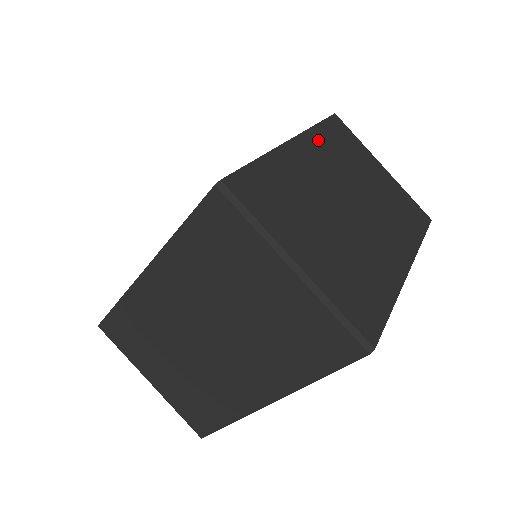
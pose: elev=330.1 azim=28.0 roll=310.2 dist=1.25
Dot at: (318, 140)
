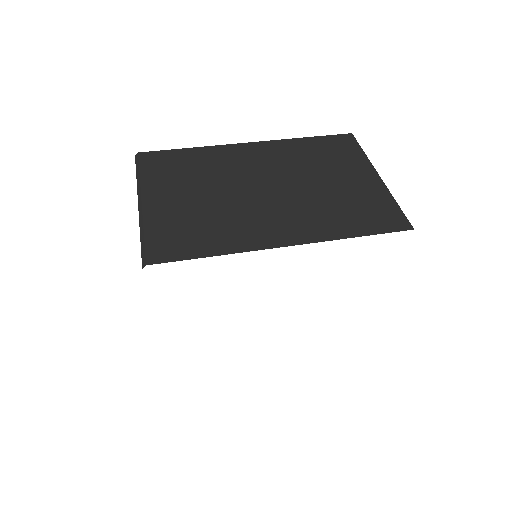
Dot at: (288, 147)
